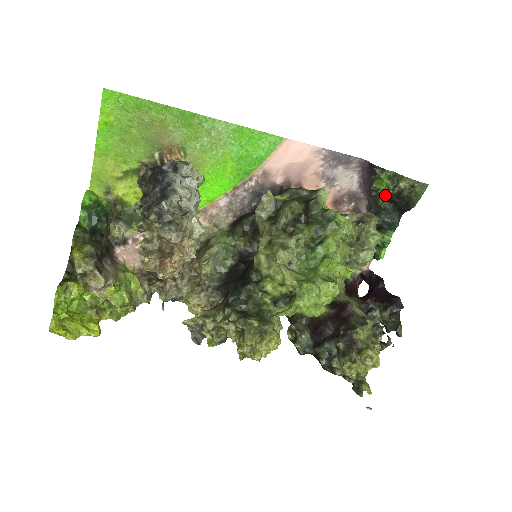
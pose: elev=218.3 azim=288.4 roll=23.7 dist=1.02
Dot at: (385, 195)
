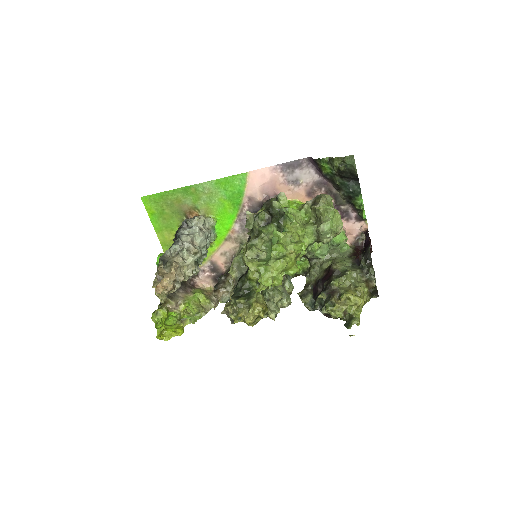
Dot at: (335, 175)
